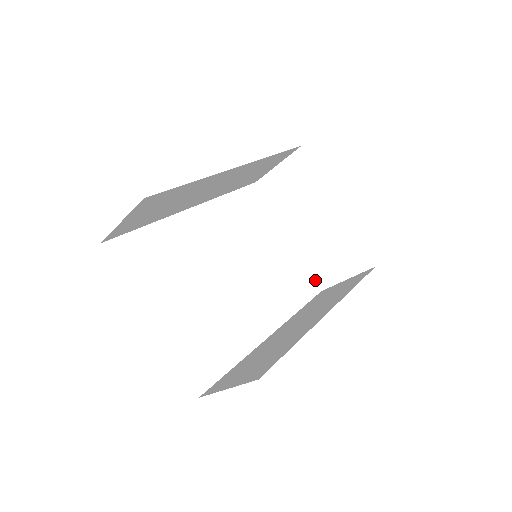
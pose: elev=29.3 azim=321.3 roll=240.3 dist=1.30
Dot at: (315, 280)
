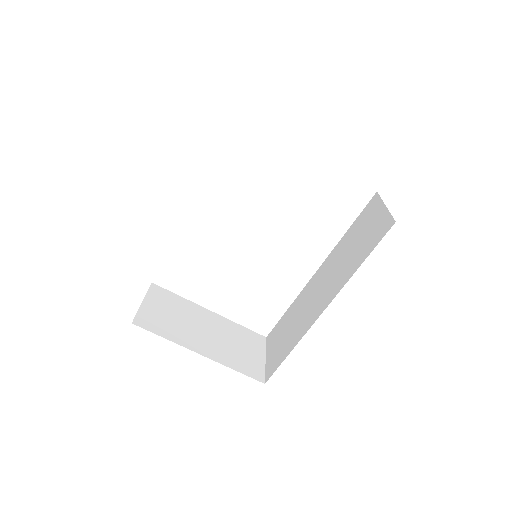
Dot at: occluded
